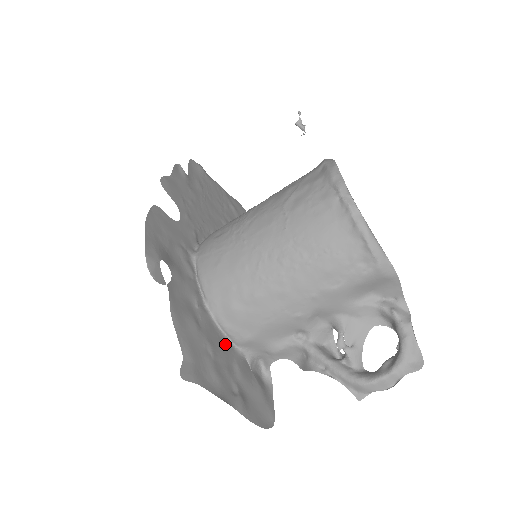
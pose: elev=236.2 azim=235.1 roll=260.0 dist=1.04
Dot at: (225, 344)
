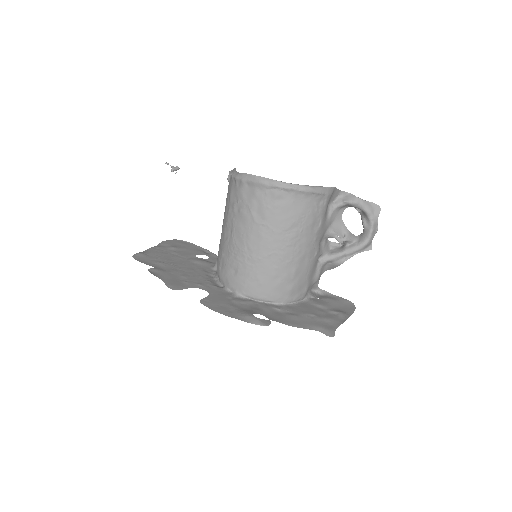
Dot at: (303, 305)
